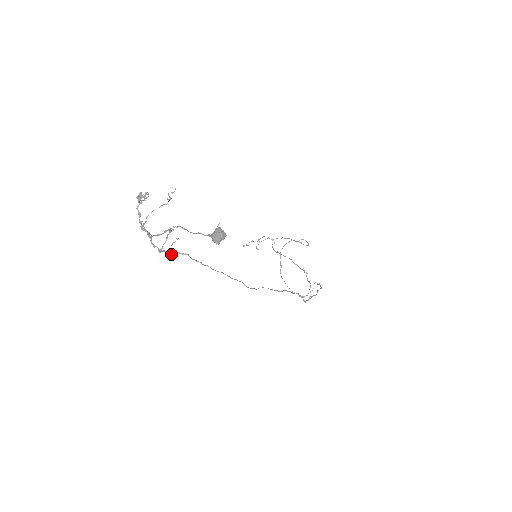
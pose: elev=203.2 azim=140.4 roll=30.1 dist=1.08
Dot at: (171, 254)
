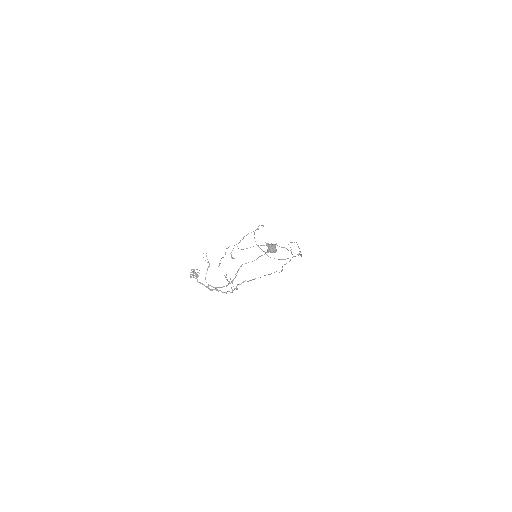
Dot at: (237, 289)
